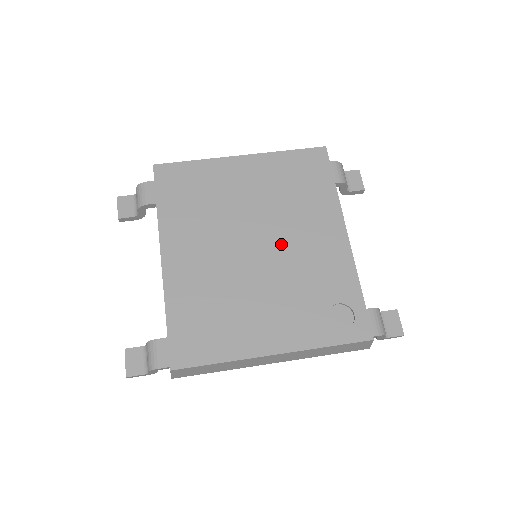
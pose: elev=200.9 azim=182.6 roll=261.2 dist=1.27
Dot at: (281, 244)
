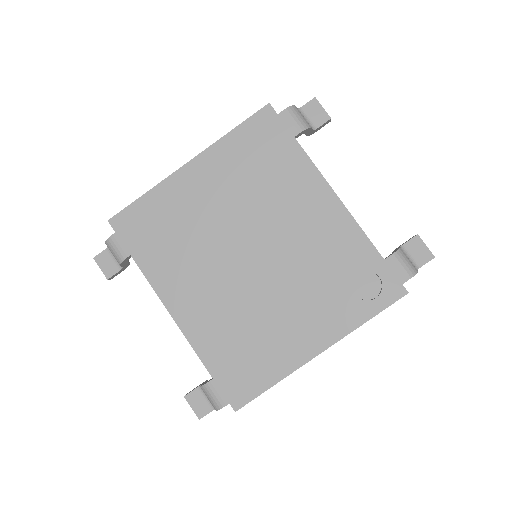
Dot at: (275, 240)
